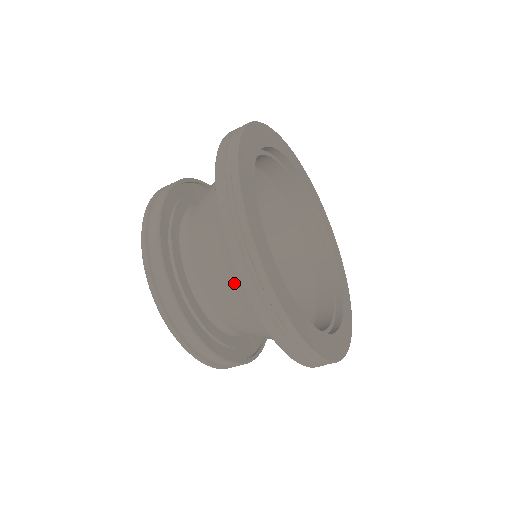
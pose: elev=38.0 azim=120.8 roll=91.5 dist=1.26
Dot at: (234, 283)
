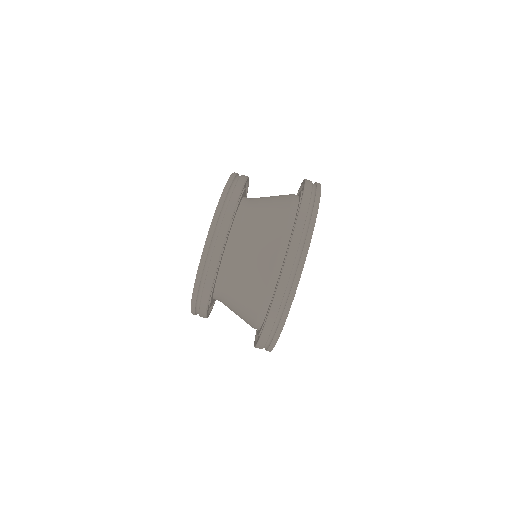
Dot at: (284, 197)
